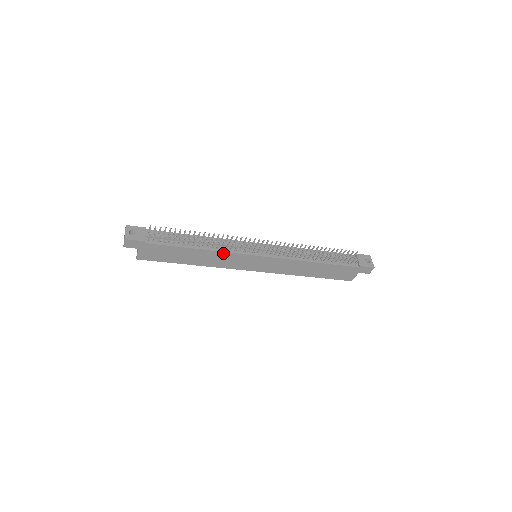
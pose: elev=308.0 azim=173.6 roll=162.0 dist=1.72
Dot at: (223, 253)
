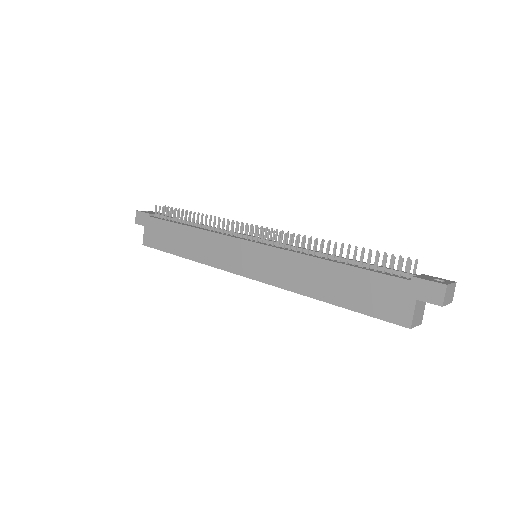
Dot at: (212, 234)
